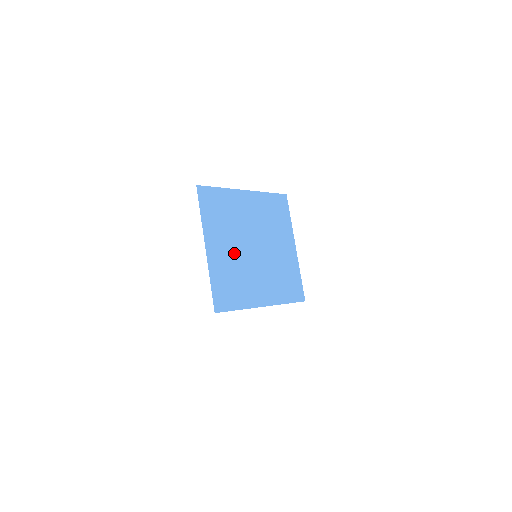
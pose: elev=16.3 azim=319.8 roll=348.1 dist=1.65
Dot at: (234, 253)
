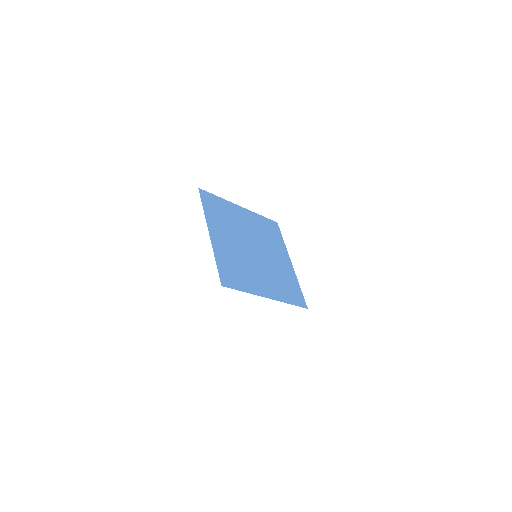
Dot at: (235, 247)
